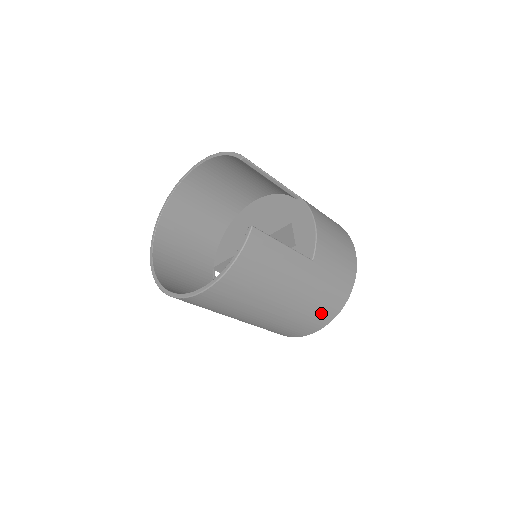
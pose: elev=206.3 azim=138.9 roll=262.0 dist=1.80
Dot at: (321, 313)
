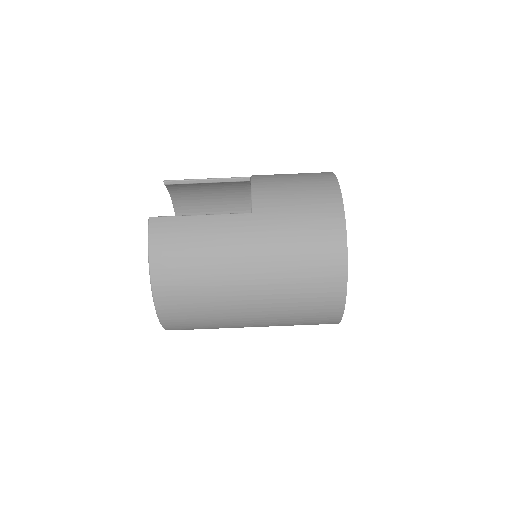
Dot at: (318, 261)
